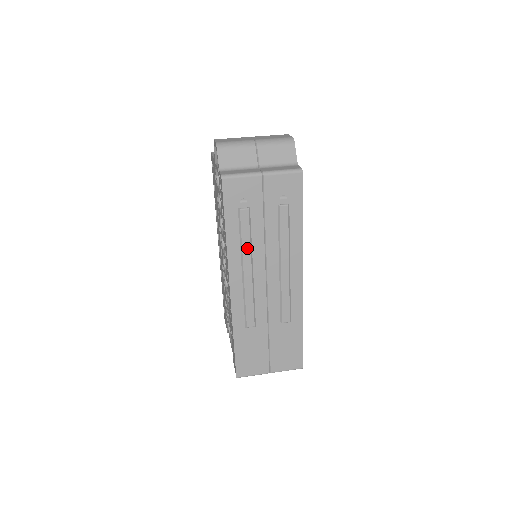
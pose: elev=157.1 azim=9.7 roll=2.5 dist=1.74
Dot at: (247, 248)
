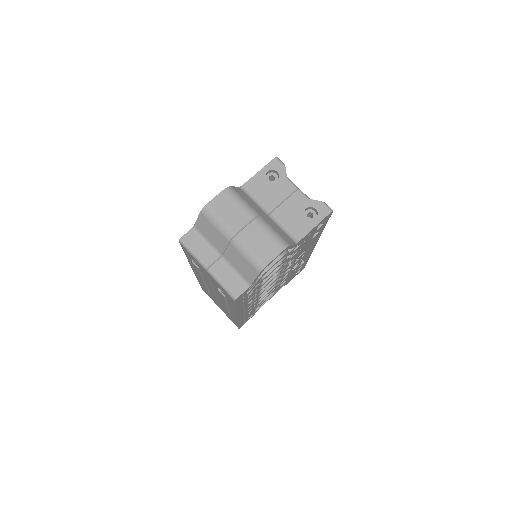
Dot at: (199, 275)
